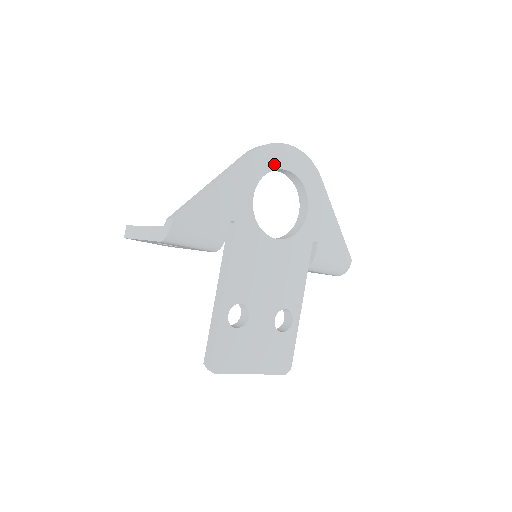
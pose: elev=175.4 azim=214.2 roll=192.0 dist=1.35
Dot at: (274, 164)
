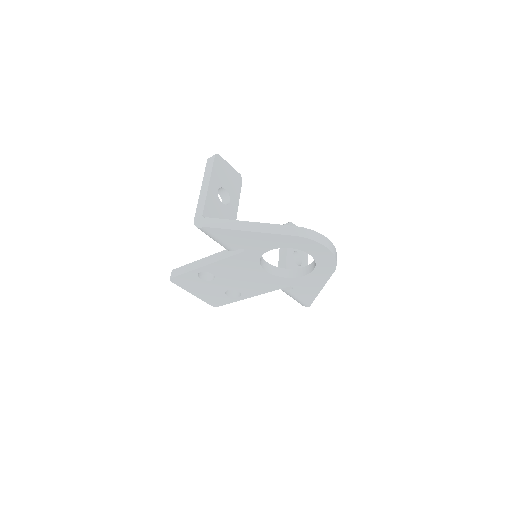
Dot at: (304, 248)
